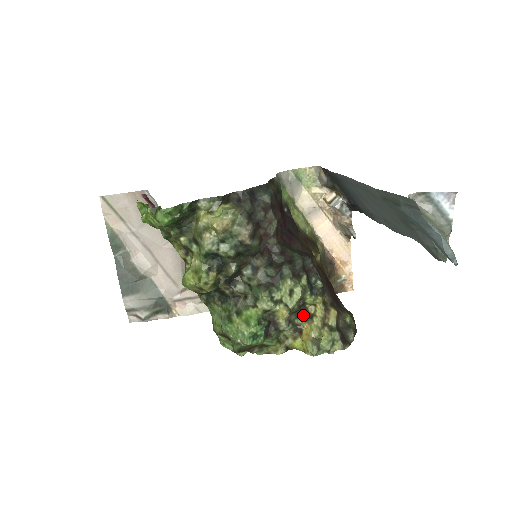
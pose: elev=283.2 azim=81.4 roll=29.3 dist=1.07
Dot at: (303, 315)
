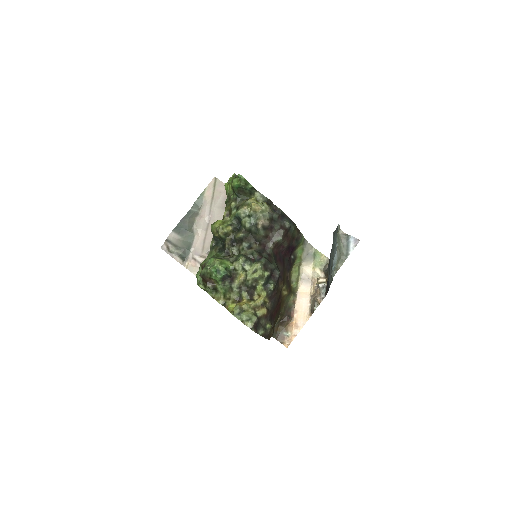
Dot at: (249, 294)
